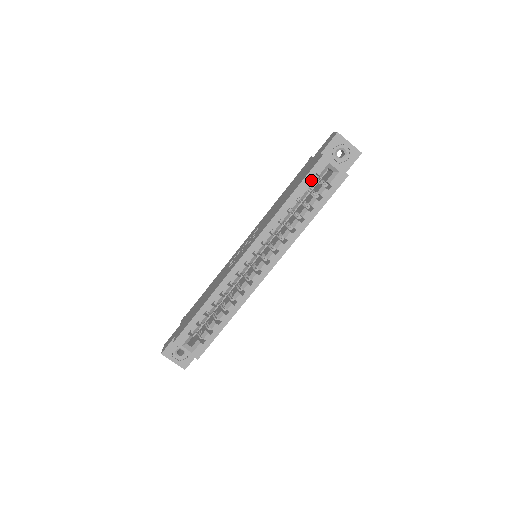
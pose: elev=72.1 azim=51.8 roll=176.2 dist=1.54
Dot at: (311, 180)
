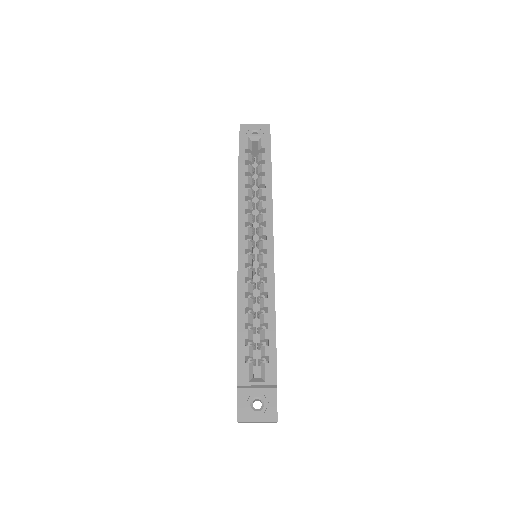
Dot at: (245, 156)
